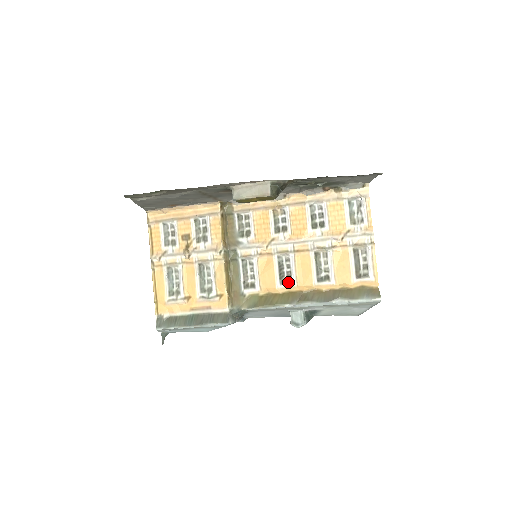
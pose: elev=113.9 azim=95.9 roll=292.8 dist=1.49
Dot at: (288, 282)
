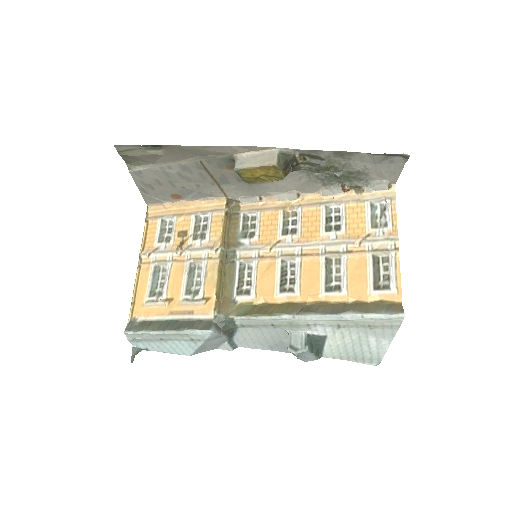
Dot at: (290, 290)
